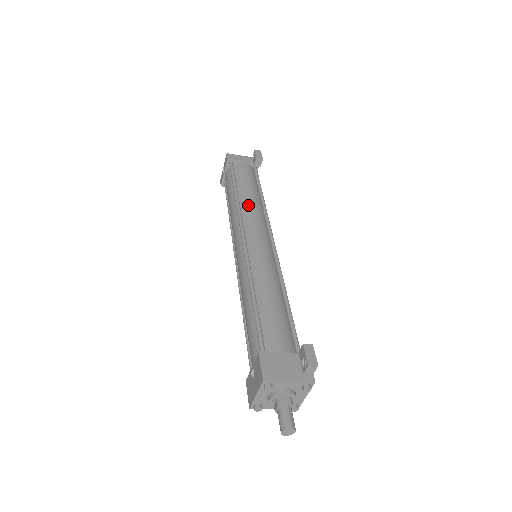
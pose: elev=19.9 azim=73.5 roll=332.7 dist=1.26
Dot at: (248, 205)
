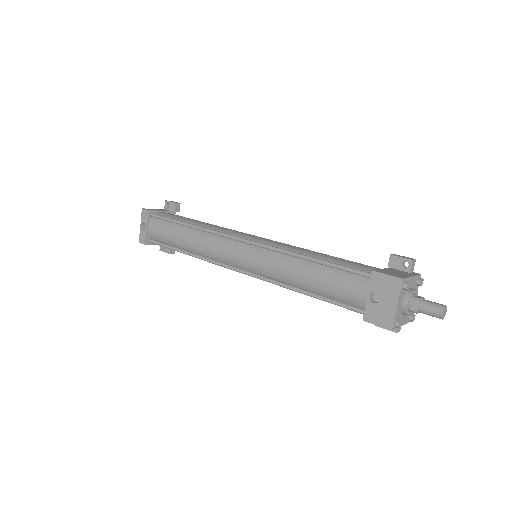
Dot at: (212, 226)
